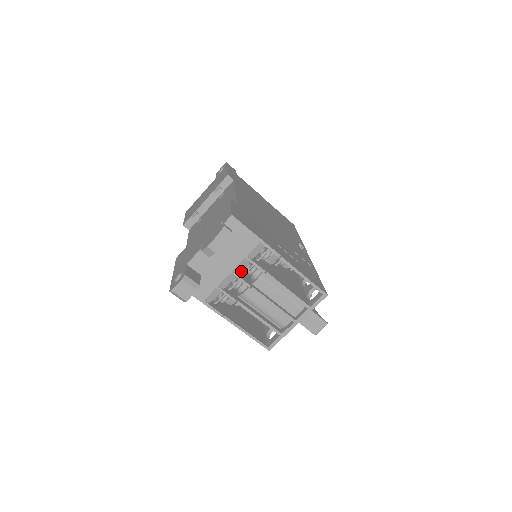
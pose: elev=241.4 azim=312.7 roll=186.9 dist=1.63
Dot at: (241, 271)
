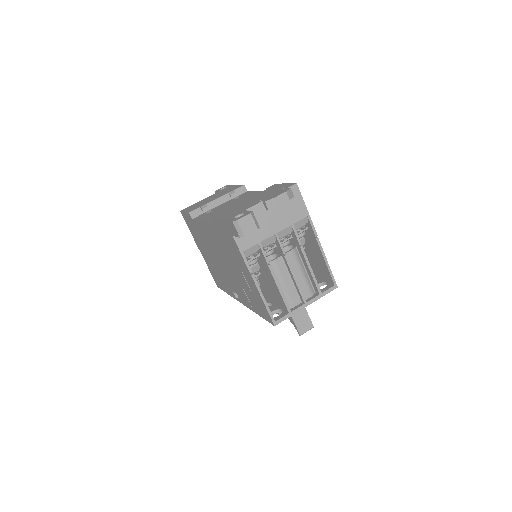
Dot at: (281, 238)
